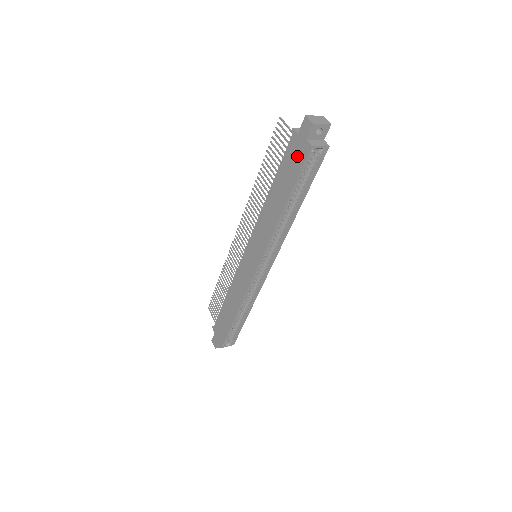
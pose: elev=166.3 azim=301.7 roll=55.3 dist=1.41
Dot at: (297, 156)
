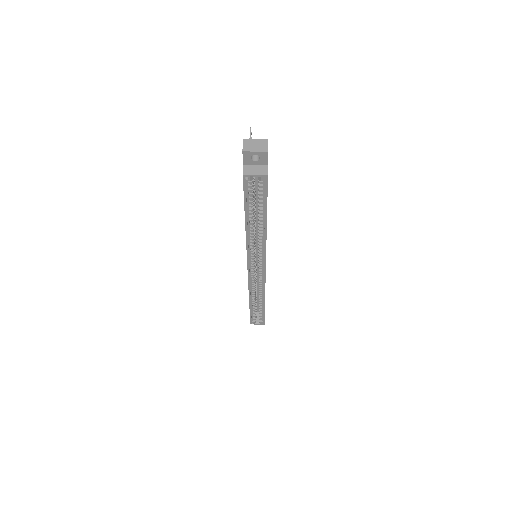
Dot at: occluded
